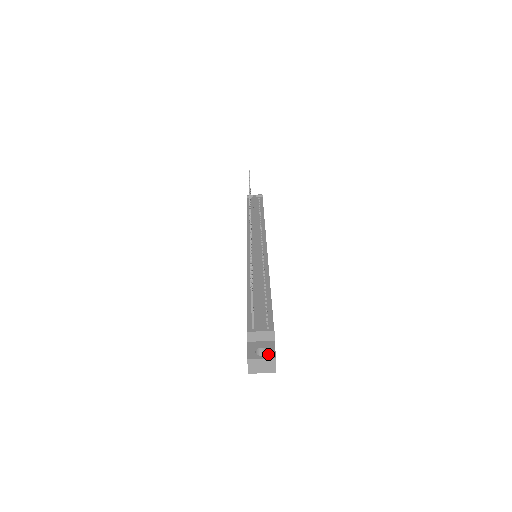
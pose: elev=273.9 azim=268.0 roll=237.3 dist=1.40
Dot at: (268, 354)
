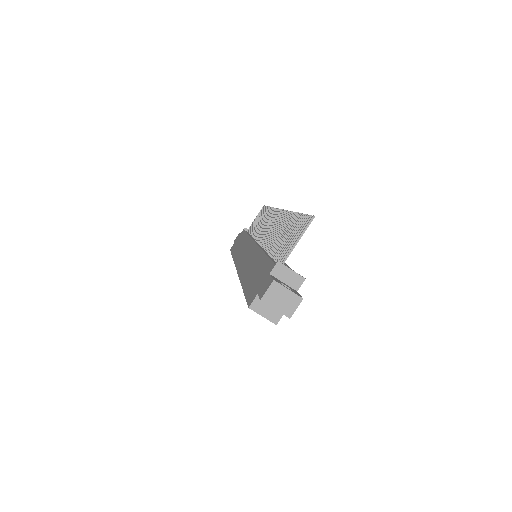
Dot at: (294, 292)
